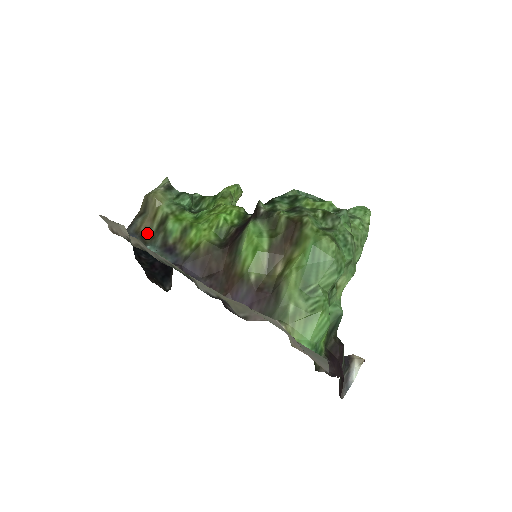
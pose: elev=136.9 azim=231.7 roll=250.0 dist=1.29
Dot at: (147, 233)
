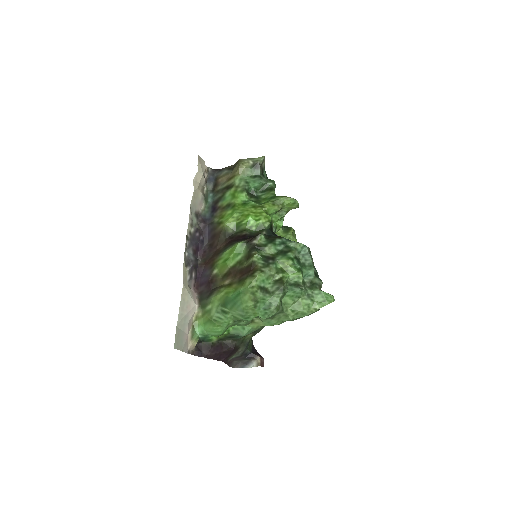
Dot at: (220, 185)
